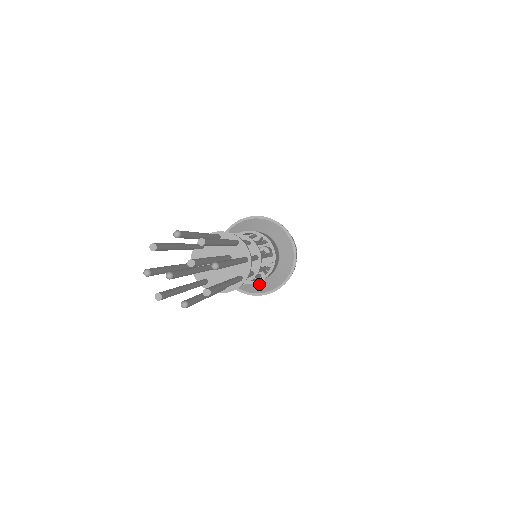
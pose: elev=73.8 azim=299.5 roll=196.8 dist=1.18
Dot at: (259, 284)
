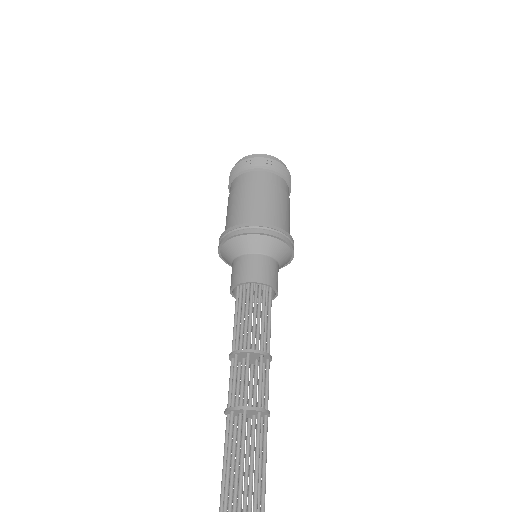
Dot at: occluded
